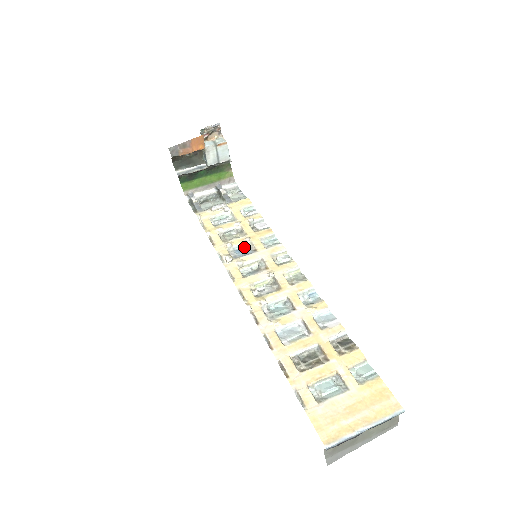
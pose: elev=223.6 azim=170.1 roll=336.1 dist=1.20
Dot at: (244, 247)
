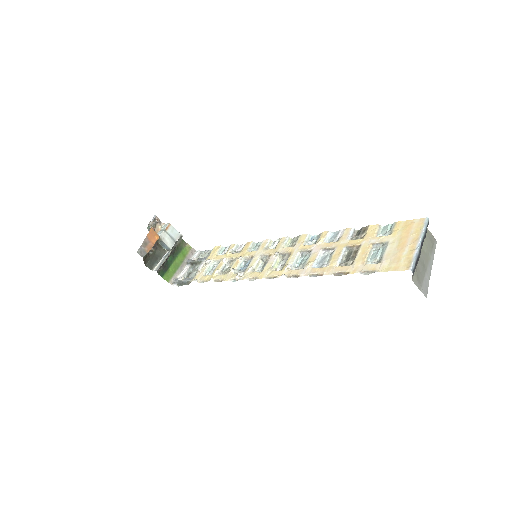
Dot at: (243, 264)
